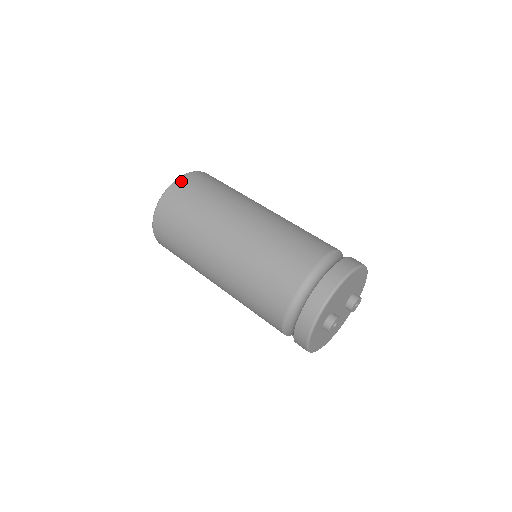
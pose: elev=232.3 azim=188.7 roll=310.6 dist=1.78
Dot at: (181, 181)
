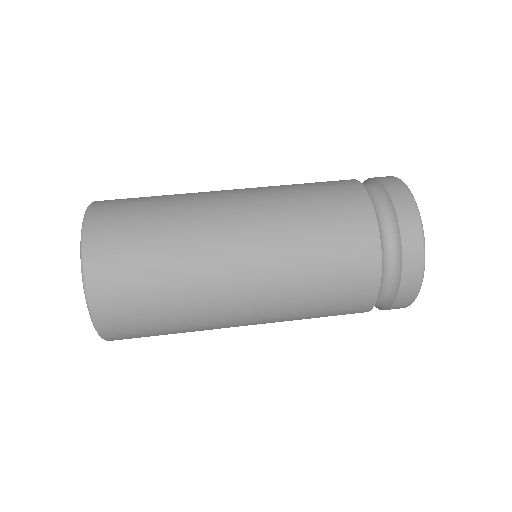
Dot at: (92, 246)
